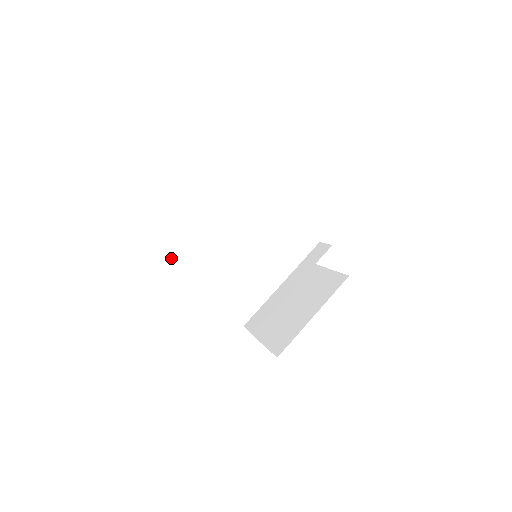
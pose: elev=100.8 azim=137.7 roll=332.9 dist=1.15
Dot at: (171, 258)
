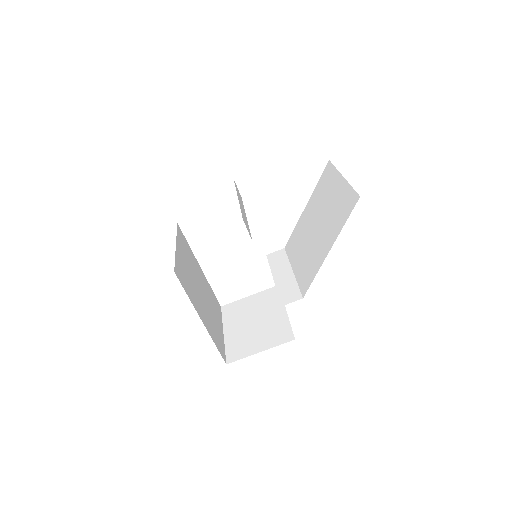
Dot at: (249, 233)
